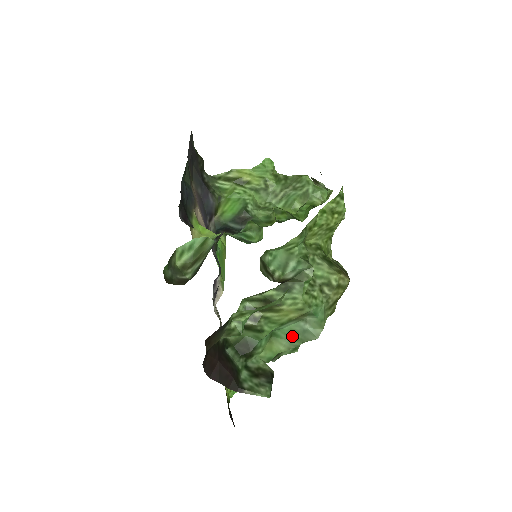
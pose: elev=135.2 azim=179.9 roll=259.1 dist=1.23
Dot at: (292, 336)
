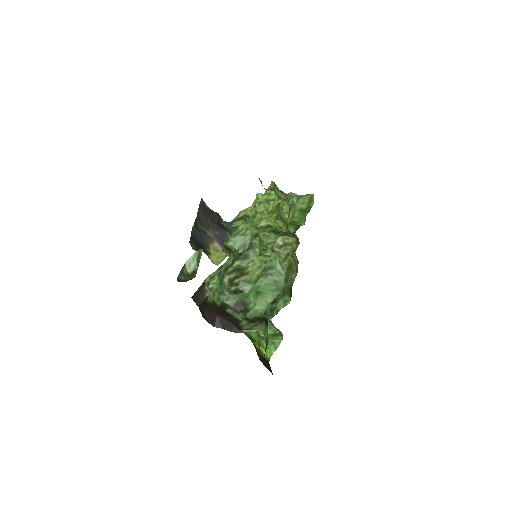
Dot at: (270, 289)
